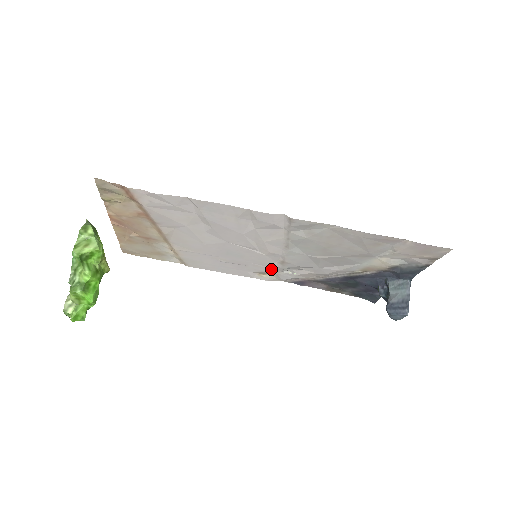
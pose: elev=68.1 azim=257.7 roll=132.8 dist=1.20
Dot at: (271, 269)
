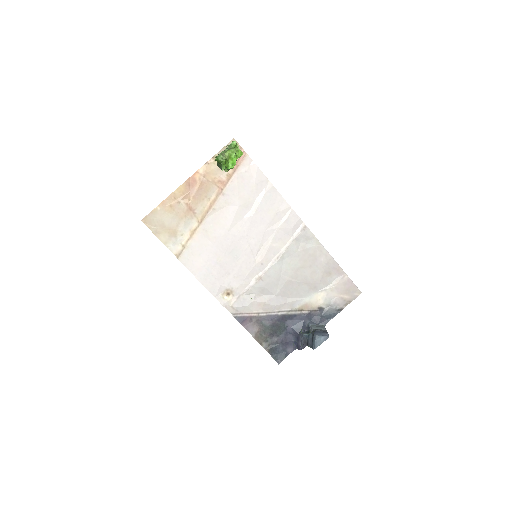
Dot at: (241, 287)
